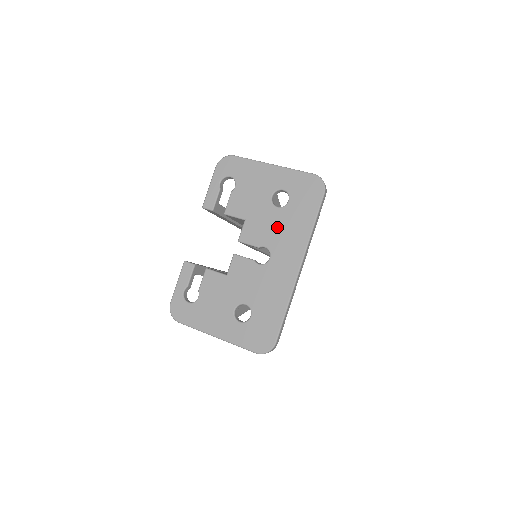
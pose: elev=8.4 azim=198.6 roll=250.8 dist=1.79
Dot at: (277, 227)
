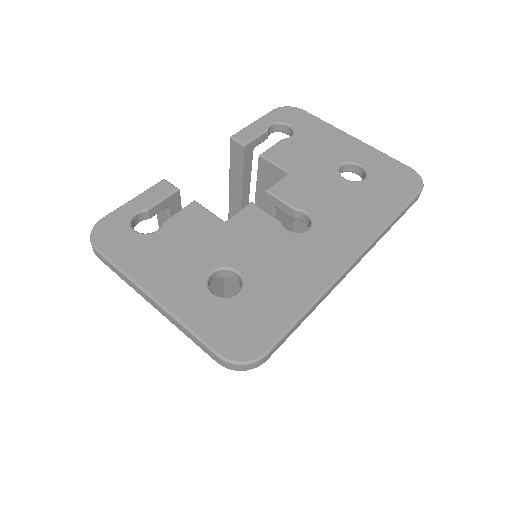
Dot at: (336, 198)
